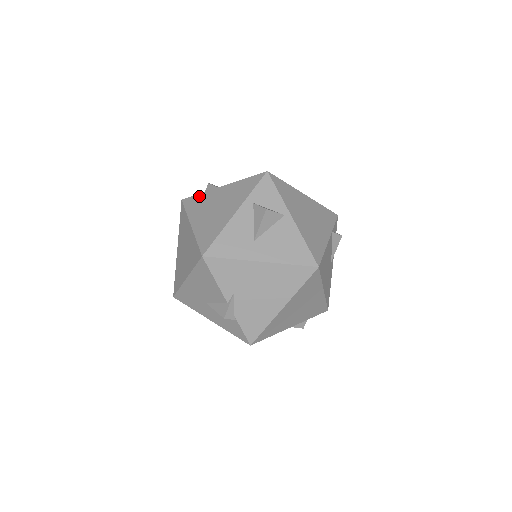
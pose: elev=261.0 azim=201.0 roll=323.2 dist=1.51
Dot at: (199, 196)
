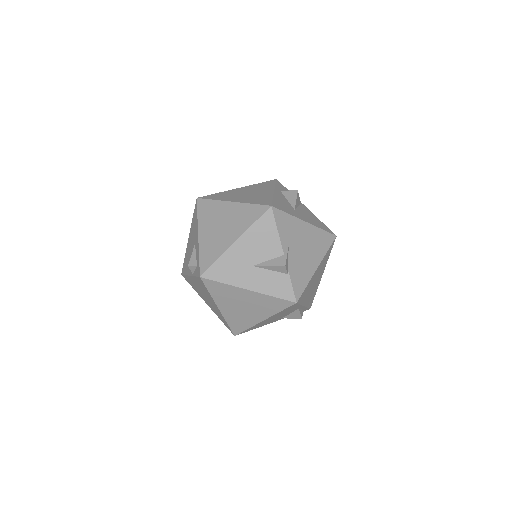
Dot at: (218, 194)
